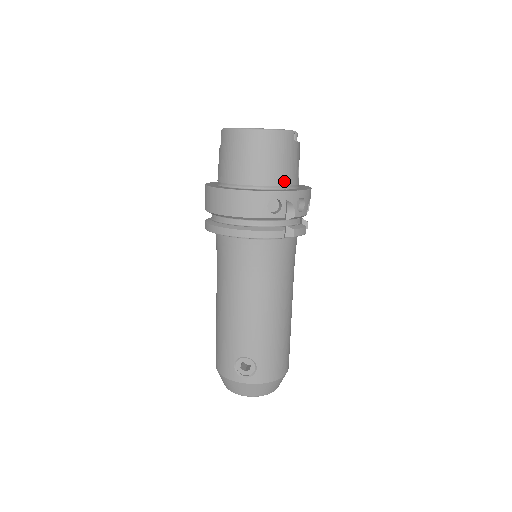
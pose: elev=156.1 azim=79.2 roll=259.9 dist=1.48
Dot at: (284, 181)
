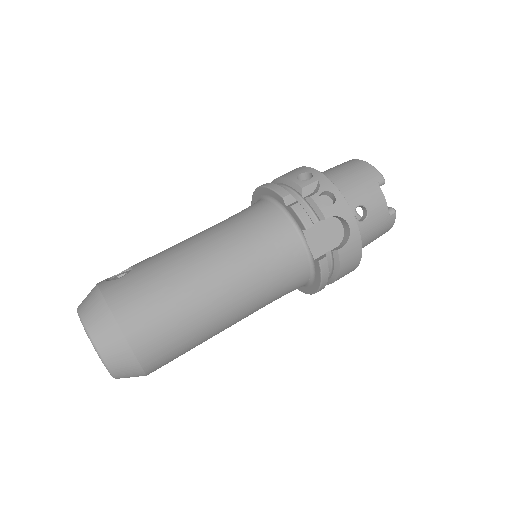
Dot at: occluded
